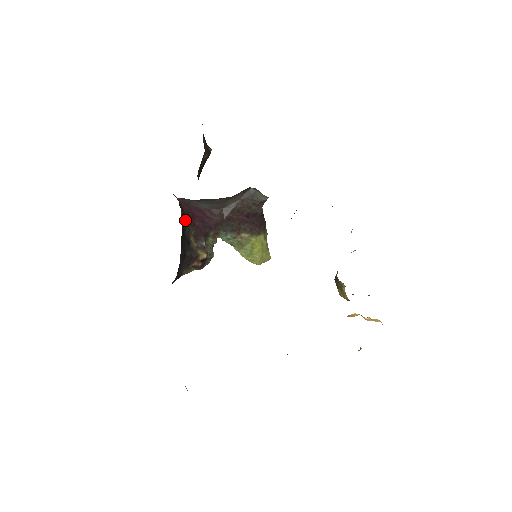
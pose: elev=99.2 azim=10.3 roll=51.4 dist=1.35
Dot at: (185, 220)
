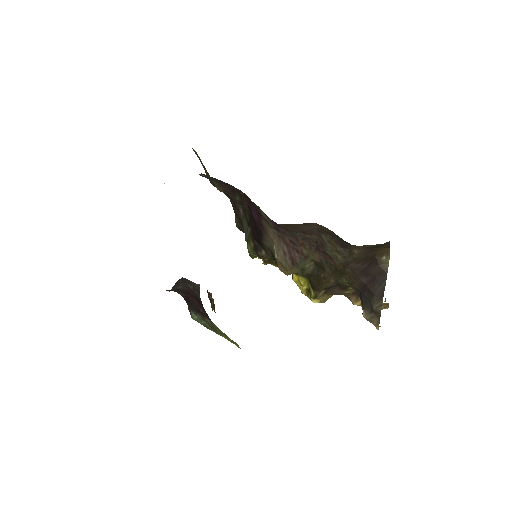
Dot at: occluded
